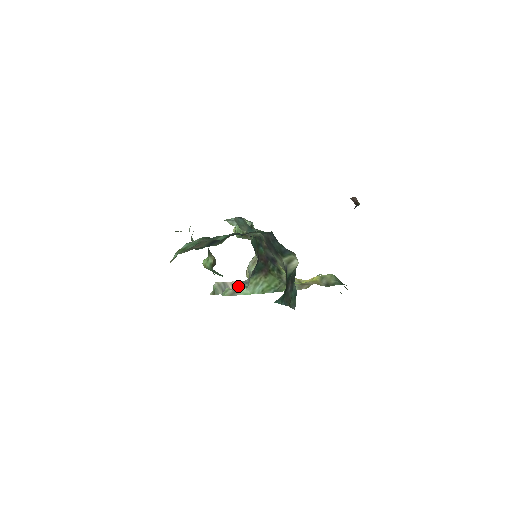
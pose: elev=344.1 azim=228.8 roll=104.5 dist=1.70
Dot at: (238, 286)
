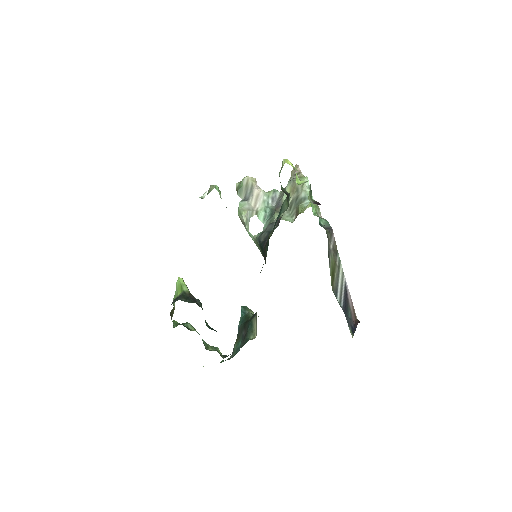
Dot at: (261, 204)
